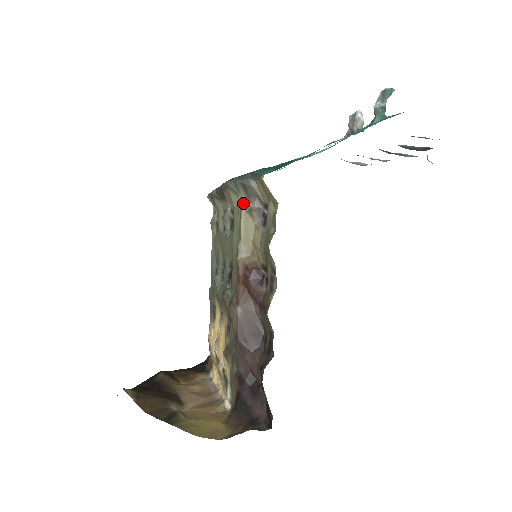
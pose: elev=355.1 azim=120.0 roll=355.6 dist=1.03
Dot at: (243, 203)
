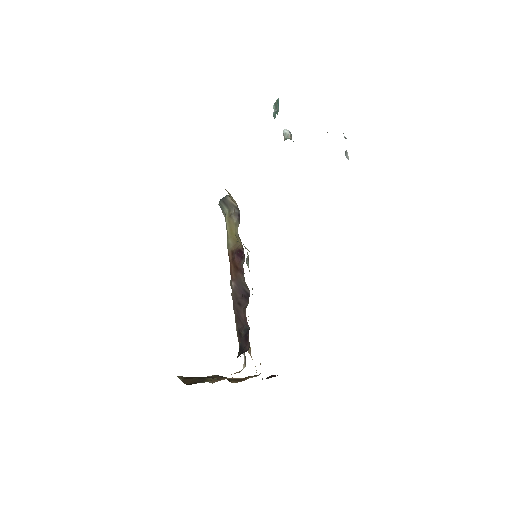
Dot at: (226, 214)
